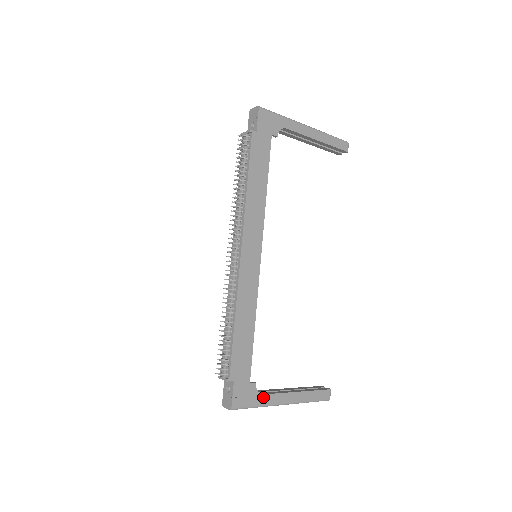
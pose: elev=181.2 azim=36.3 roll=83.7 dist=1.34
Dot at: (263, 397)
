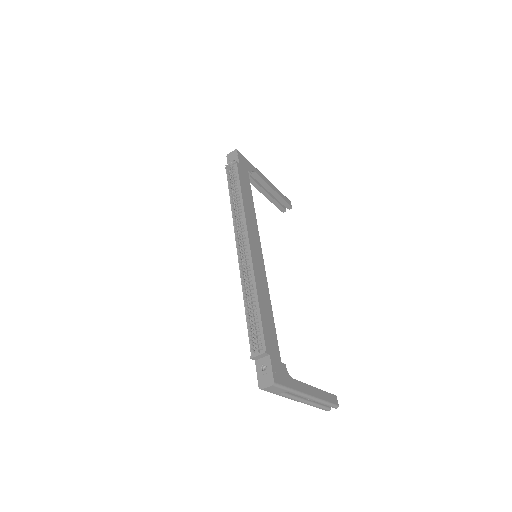
Dot at: (294, 381)
